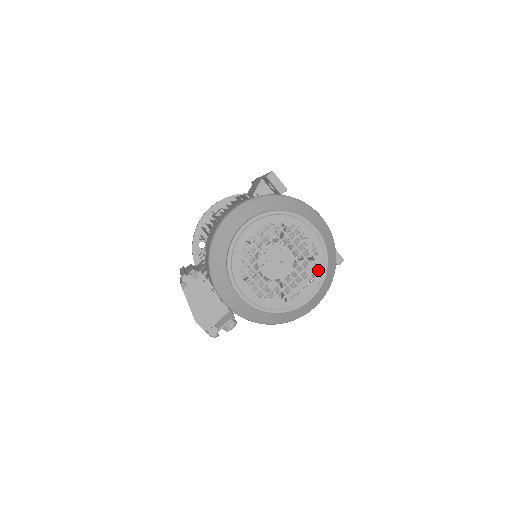
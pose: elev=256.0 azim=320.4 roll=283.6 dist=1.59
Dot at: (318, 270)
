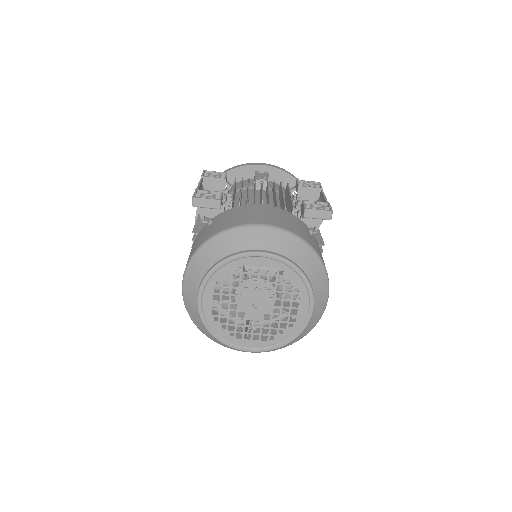
Dot at: (296, 283)
